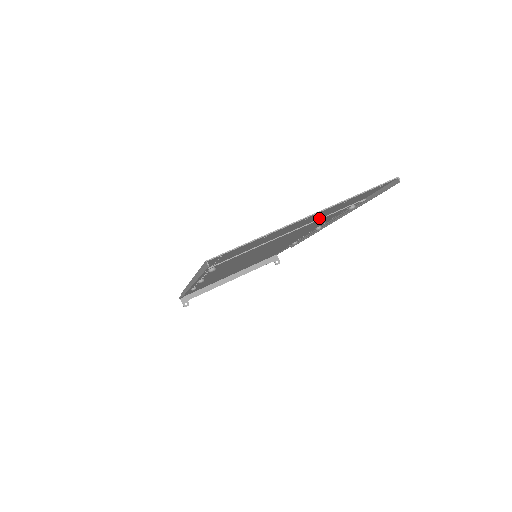
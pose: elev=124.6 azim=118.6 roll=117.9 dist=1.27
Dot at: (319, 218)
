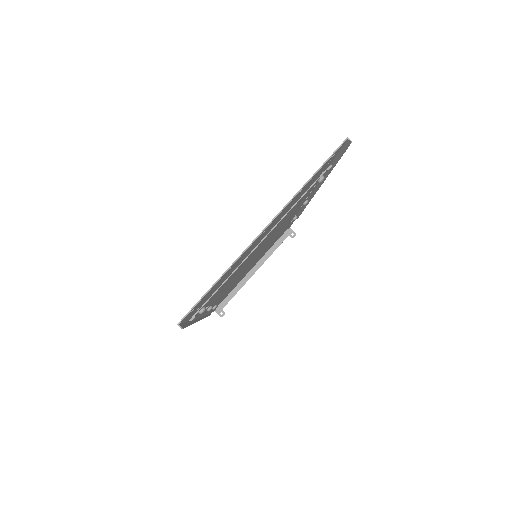
Dot at: (288, 210)
